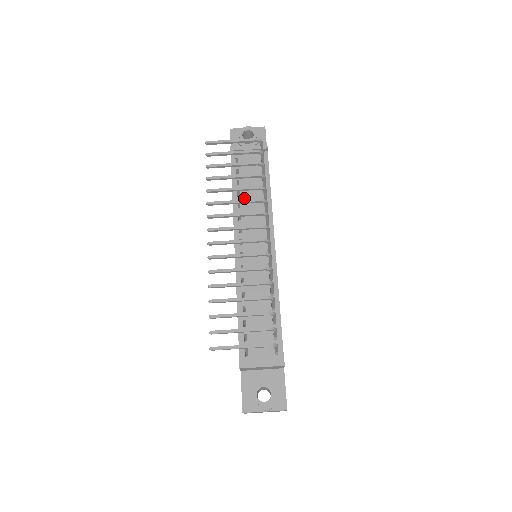
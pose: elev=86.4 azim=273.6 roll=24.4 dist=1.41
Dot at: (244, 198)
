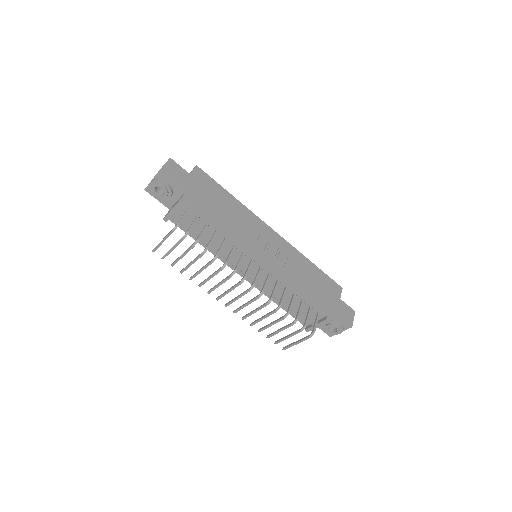
Dot at: occluded
